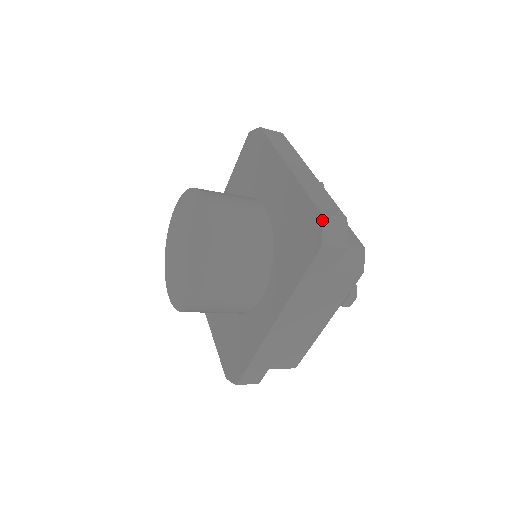
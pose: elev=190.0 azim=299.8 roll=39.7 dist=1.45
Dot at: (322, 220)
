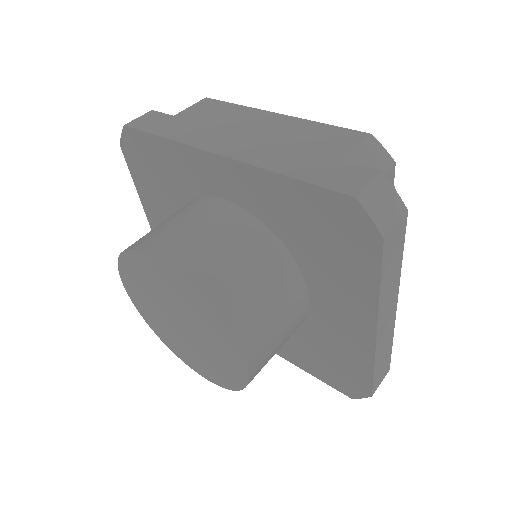
Dot at: occluded
